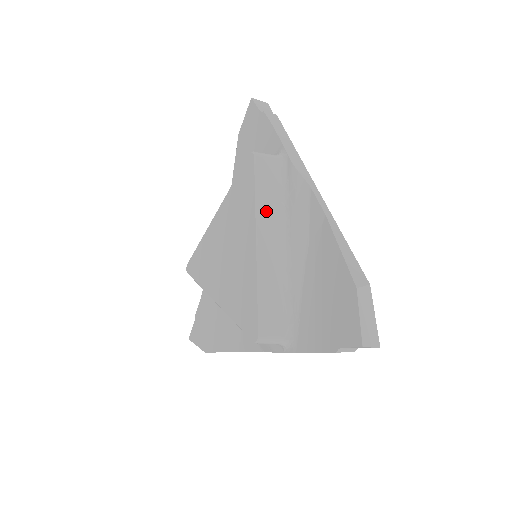
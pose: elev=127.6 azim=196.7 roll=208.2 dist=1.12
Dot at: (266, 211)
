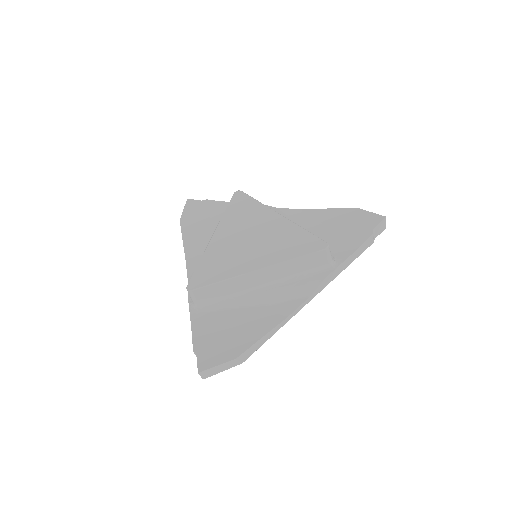
Dot at: occluded
